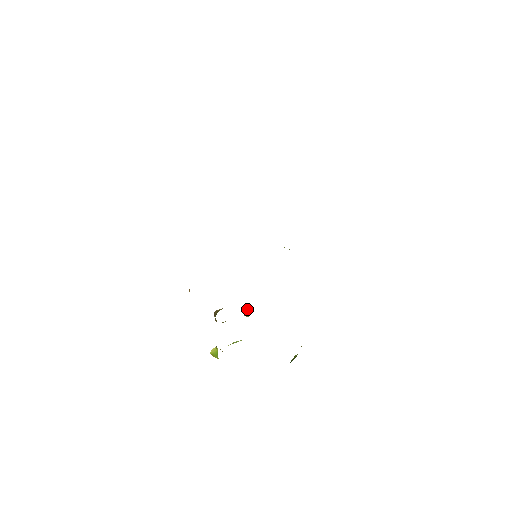
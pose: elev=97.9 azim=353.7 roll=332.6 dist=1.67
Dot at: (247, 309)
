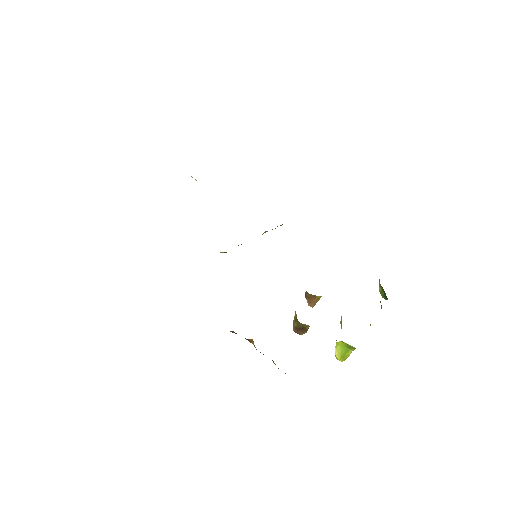
Dot at: occluded
